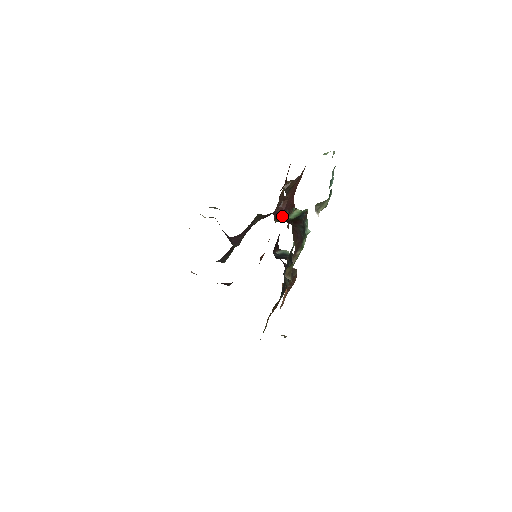
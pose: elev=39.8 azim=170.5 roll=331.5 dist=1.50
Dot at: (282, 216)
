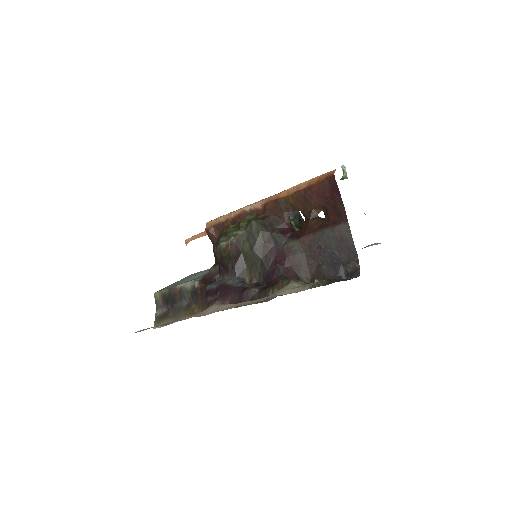
Dot at: (292, 224)
